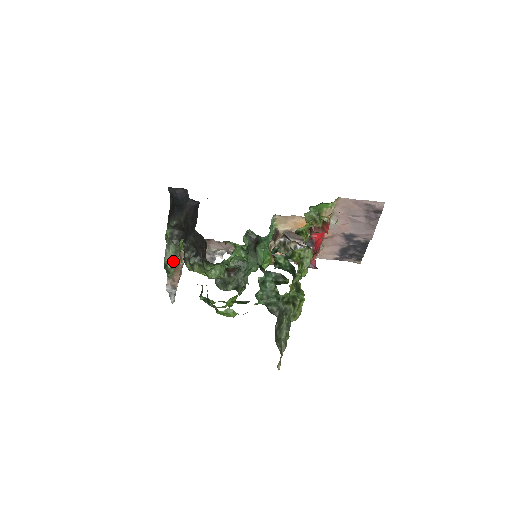
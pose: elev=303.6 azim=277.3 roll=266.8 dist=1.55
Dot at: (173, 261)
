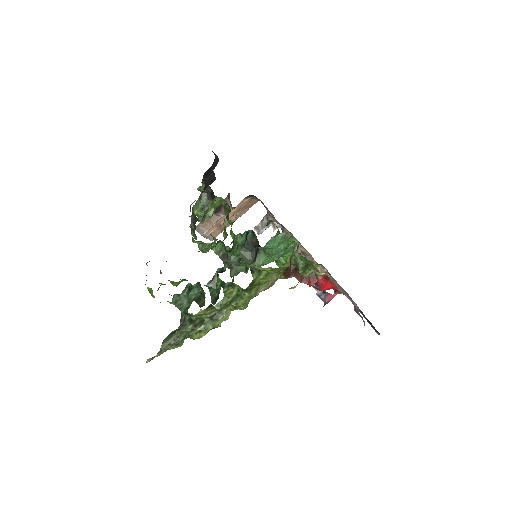
Dot at: (200, 212)
